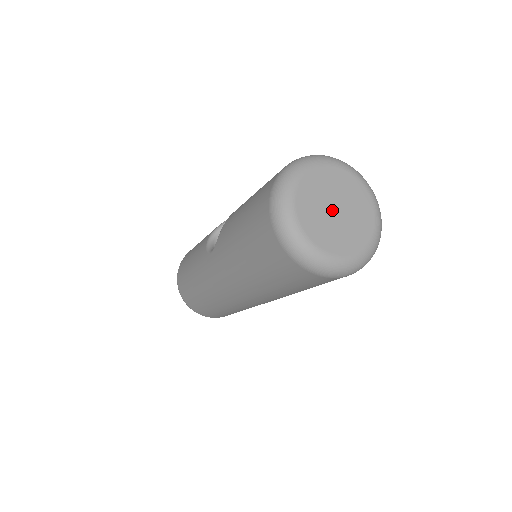
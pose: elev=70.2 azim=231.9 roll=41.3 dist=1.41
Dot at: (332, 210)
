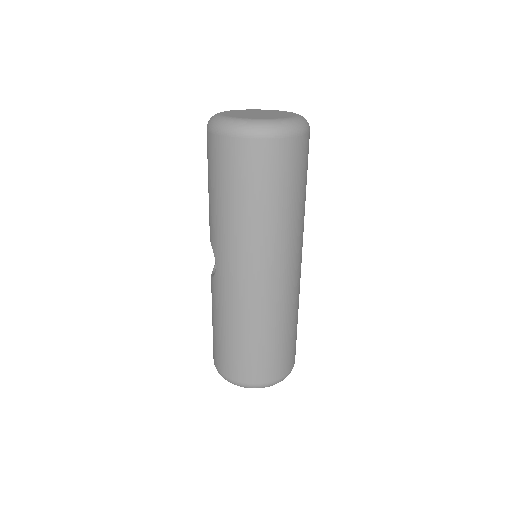
Dot at: (255, 114)
